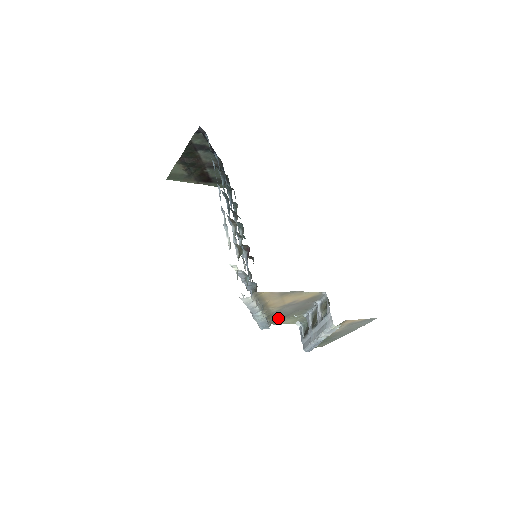
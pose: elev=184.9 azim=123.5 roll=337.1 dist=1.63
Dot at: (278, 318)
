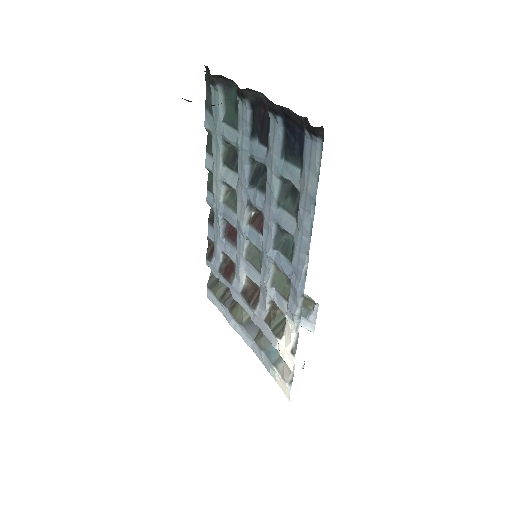
Dot at: occluded
